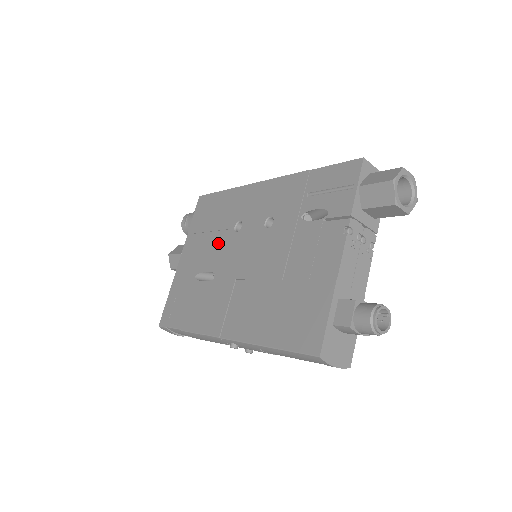
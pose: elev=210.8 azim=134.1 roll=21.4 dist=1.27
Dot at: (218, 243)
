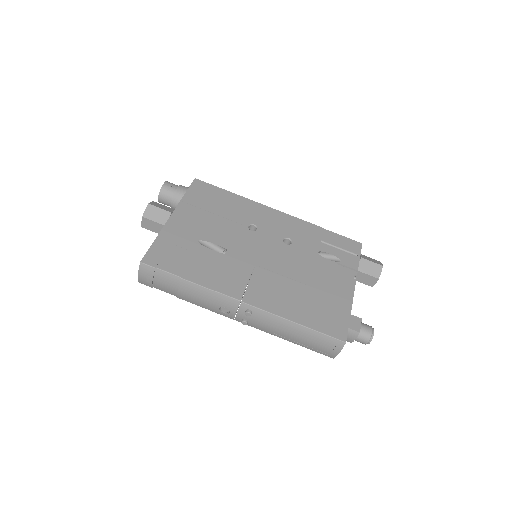
Dot at: (228, 228)
